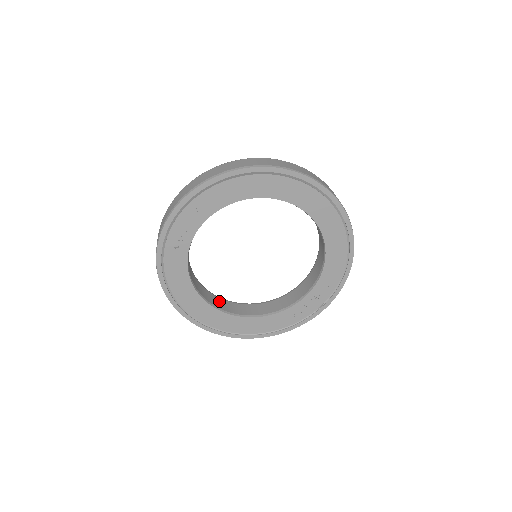
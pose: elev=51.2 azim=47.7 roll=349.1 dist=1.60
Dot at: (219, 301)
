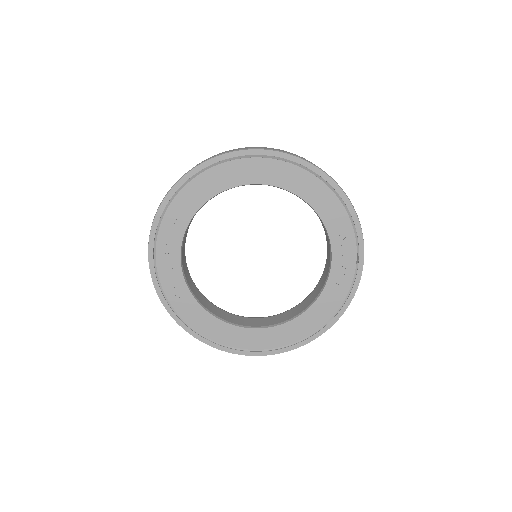
Dot at: (264, 320)
